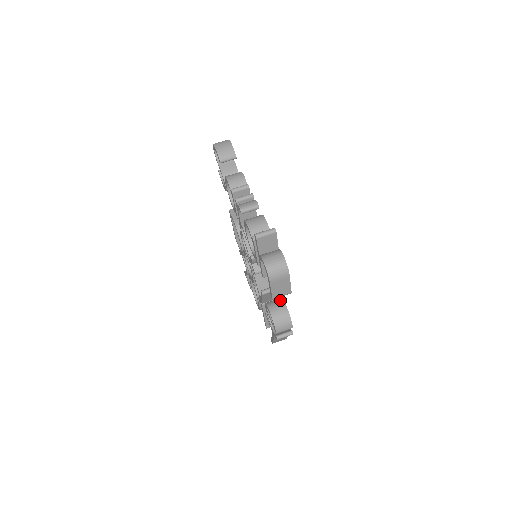
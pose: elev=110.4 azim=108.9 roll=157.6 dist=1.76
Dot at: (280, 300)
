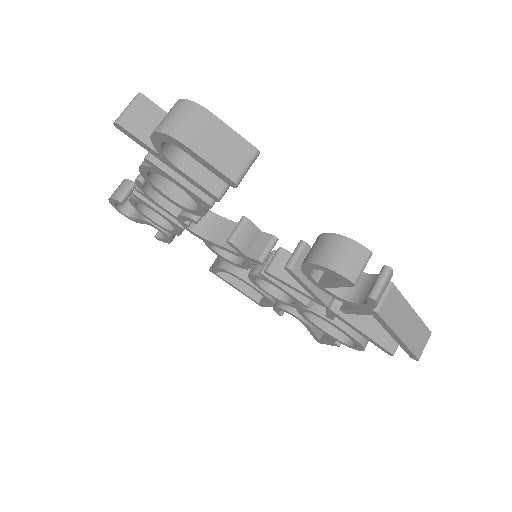
Dot at: occluded
